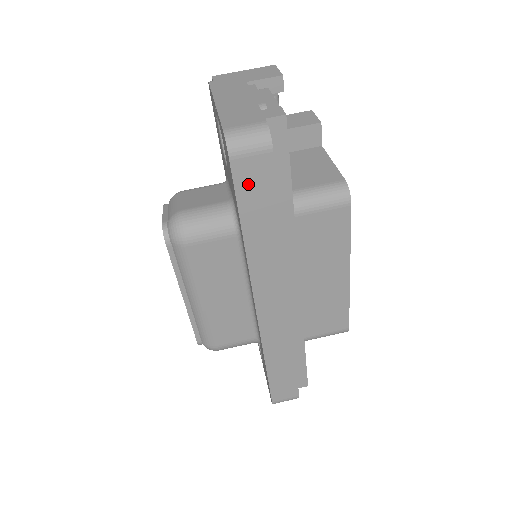
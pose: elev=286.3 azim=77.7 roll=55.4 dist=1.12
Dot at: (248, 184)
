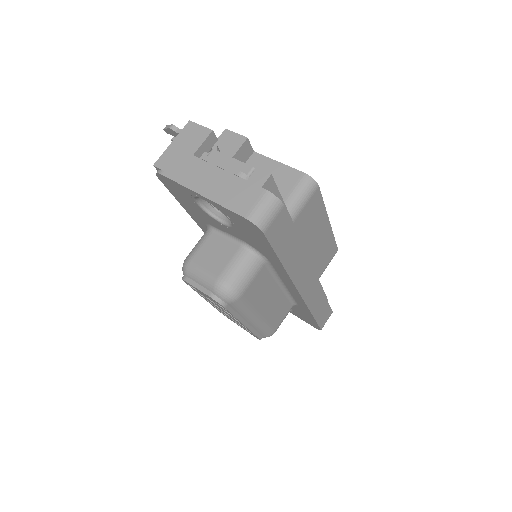
Dot at: (277, 236)
